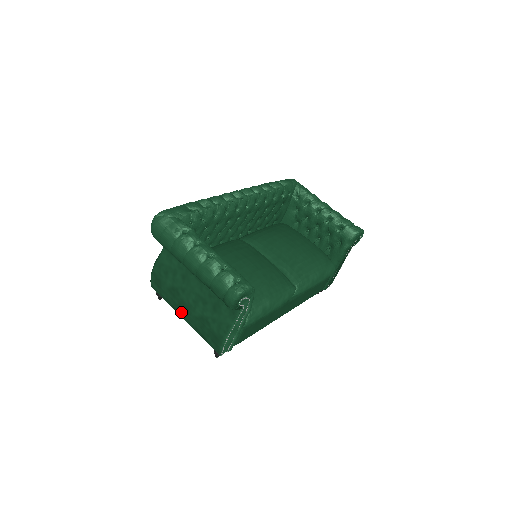
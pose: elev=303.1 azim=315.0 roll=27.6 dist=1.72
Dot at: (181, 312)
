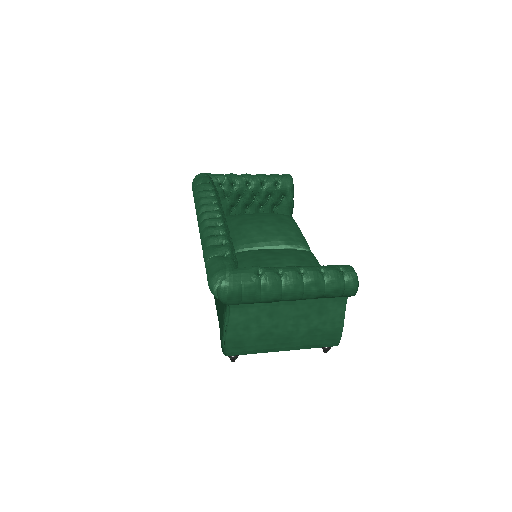
Dot at: (280, 347)
